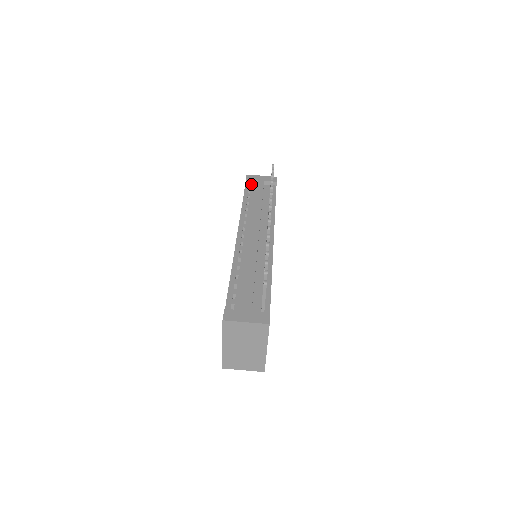
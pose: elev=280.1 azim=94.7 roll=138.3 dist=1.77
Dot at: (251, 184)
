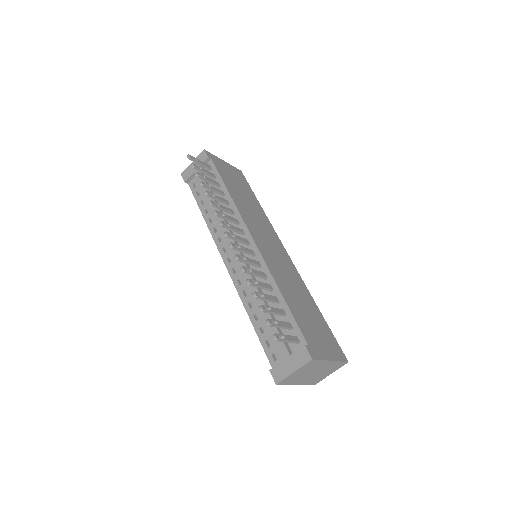
Dot at: (192, 181)
